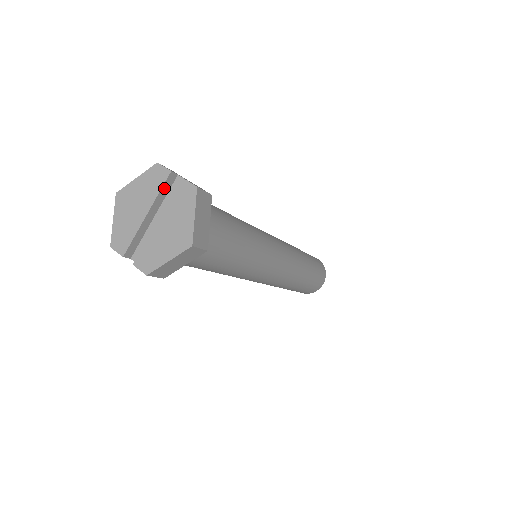
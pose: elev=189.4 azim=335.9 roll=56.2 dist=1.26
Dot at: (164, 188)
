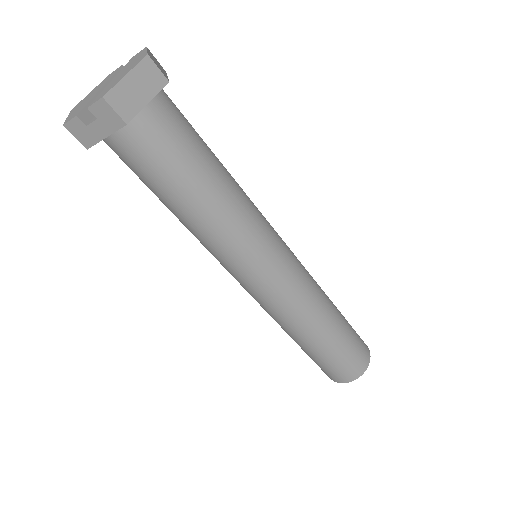
Dot at: occluded
